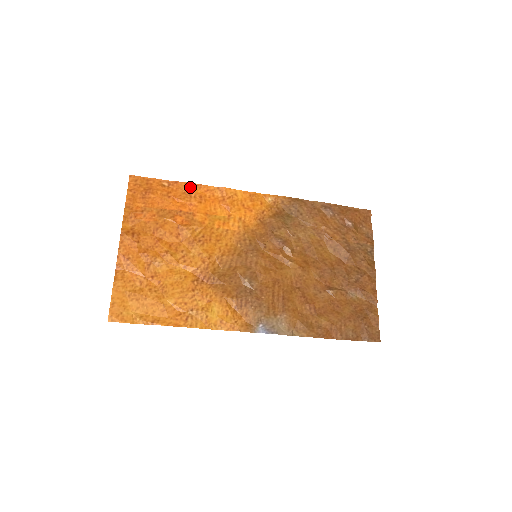
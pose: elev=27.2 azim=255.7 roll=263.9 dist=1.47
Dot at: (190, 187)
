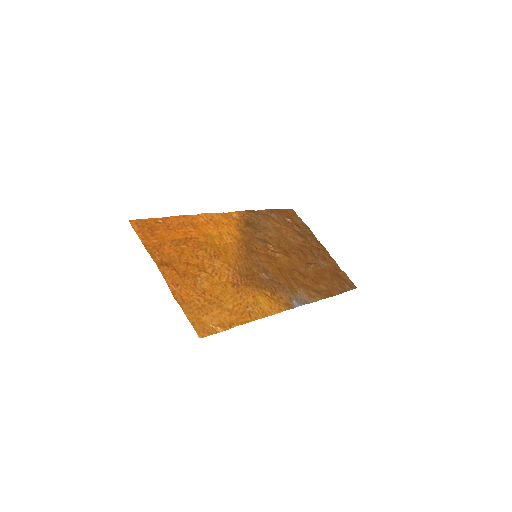
Dot at: (180, 219)
